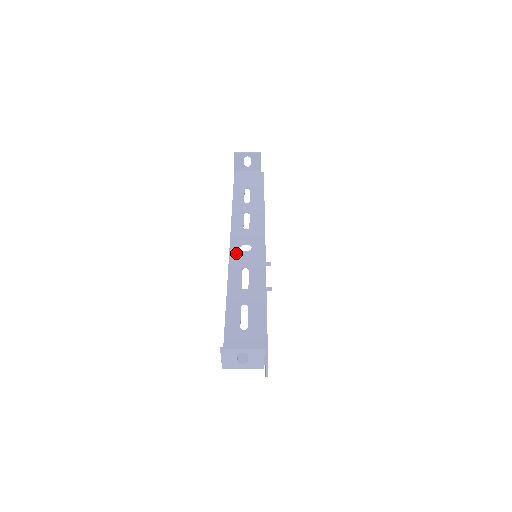
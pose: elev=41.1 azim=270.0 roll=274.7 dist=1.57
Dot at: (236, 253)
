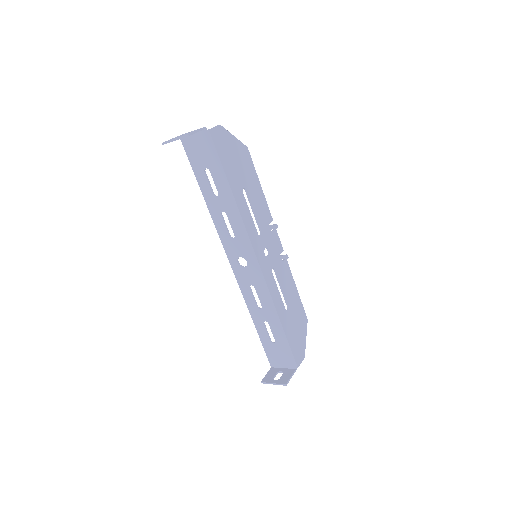
Dot at: (238, 271)
